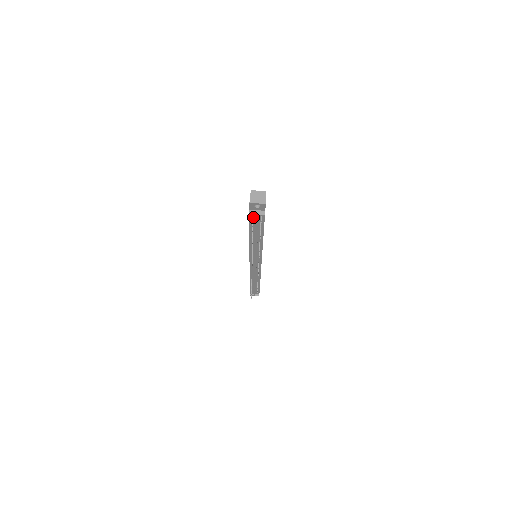
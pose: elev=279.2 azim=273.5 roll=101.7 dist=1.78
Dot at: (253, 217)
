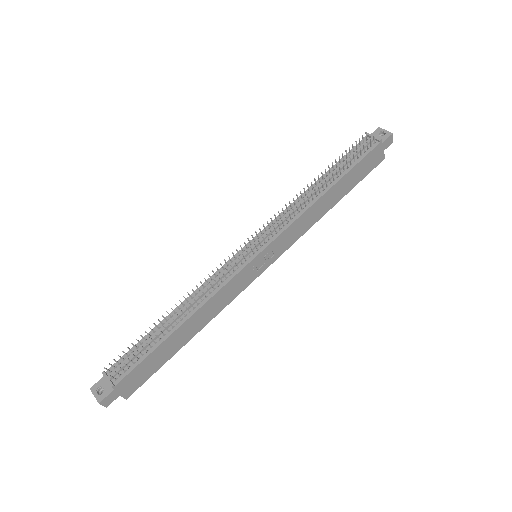
Dot at: (362, 144)
